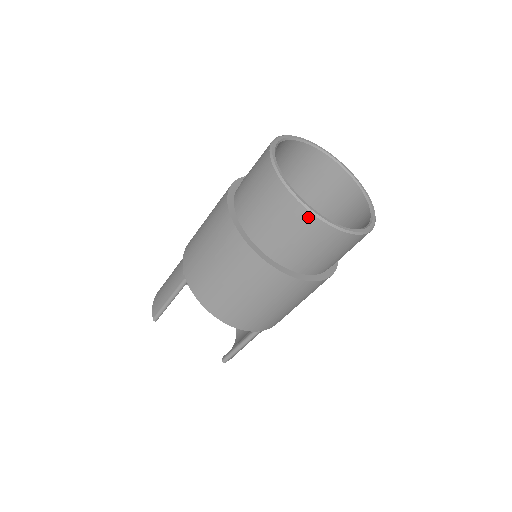
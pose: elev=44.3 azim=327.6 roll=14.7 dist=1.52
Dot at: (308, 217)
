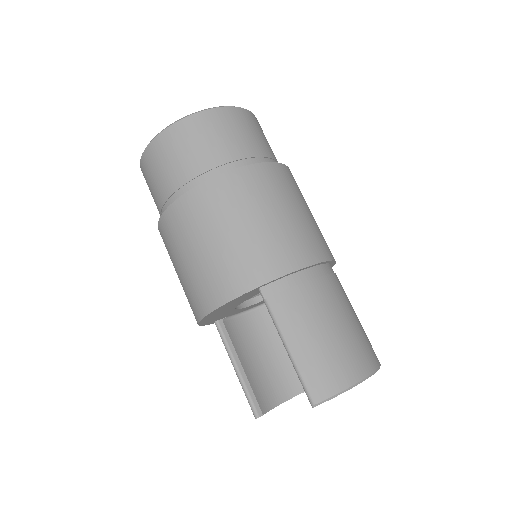
Dot at: (142, 165)
